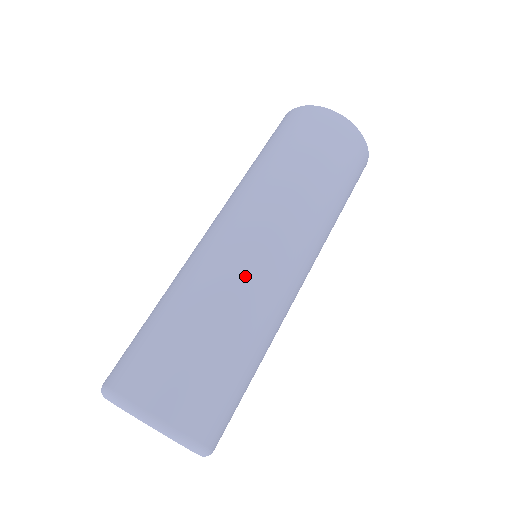
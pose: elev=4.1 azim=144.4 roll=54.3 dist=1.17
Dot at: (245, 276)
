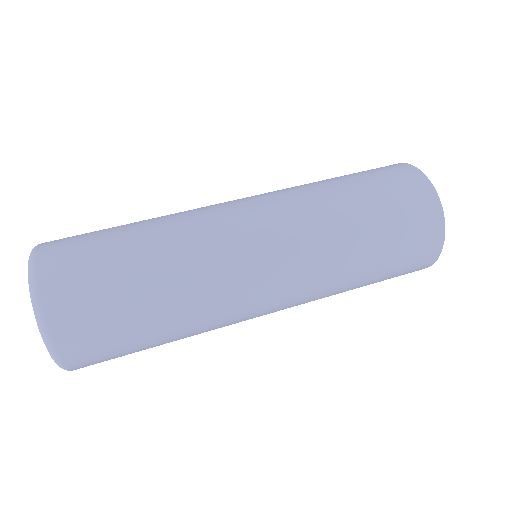
Dot at: (218, 269)
